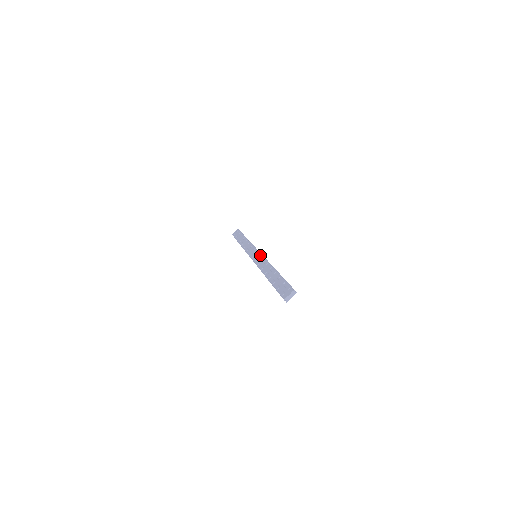
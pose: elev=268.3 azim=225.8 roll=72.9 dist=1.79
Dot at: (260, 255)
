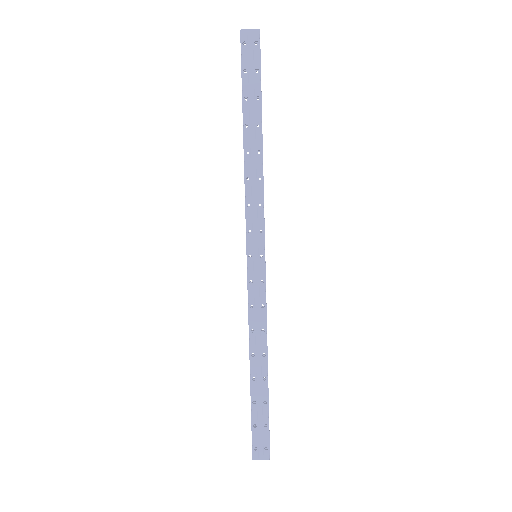
Dot at: (263, 279)
